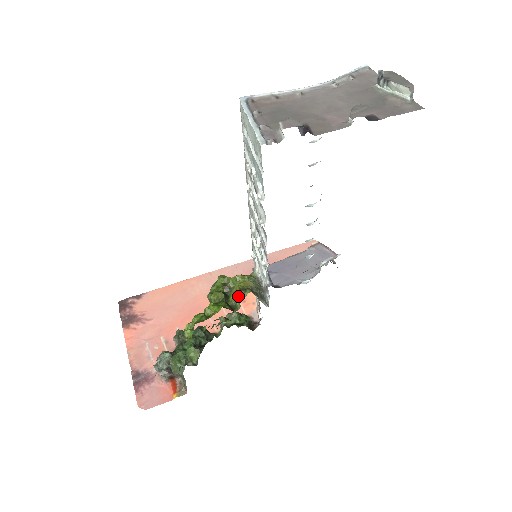
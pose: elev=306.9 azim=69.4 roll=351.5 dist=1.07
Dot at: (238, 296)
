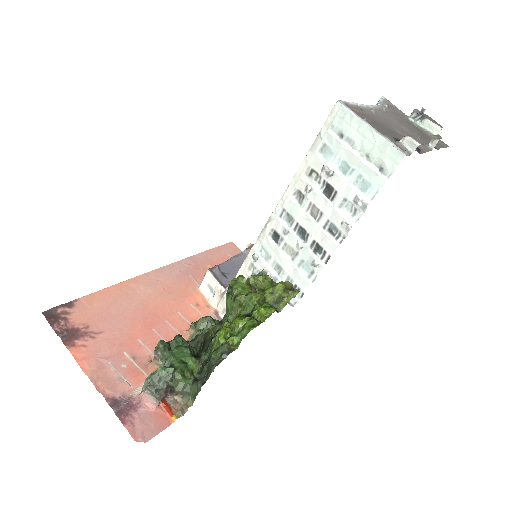
Dot at: (284, 296)
